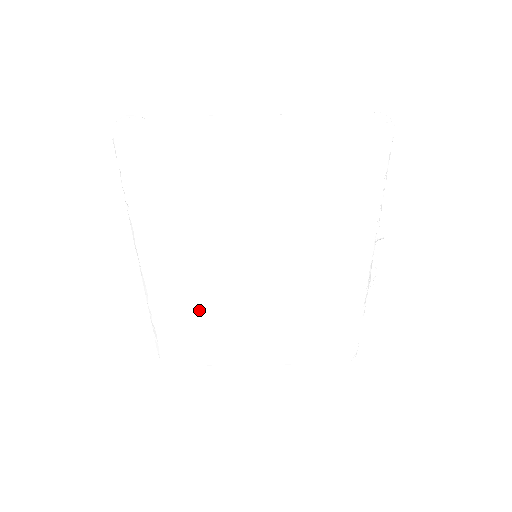
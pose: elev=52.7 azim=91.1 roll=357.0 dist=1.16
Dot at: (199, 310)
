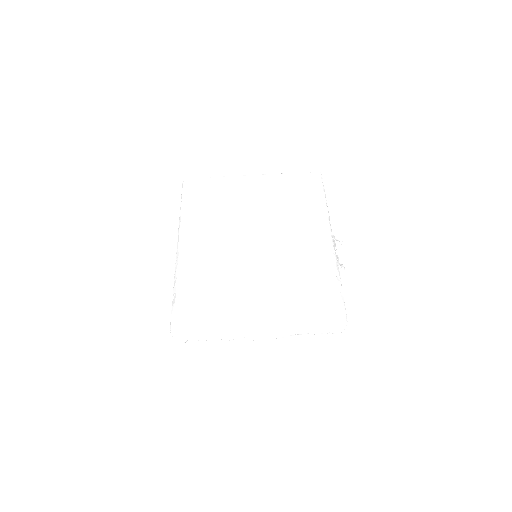
Dot at: (213, 271)
